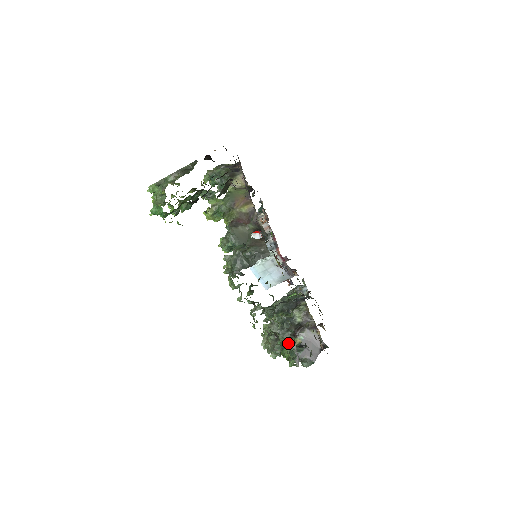
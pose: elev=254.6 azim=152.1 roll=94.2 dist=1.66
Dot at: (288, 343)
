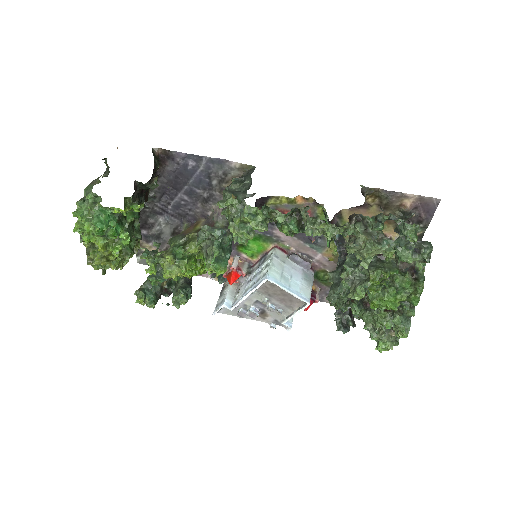
Dot at: (388, 268)
